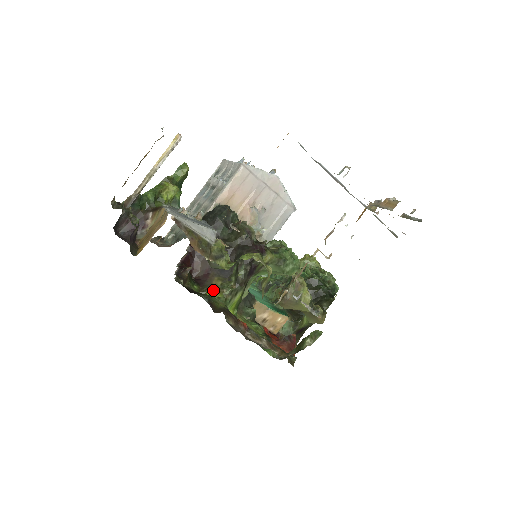
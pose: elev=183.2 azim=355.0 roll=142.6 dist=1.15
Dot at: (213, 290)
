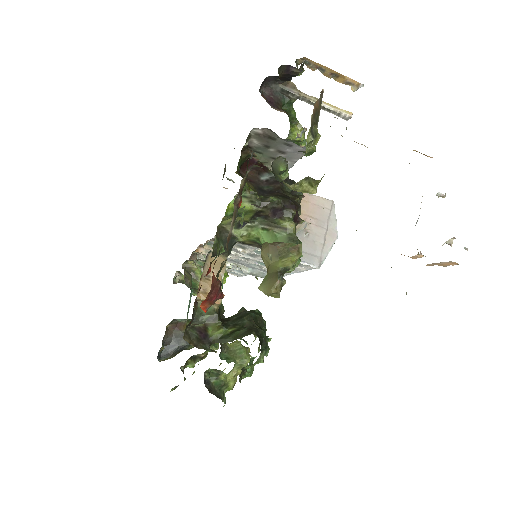
Dot at: occluded
